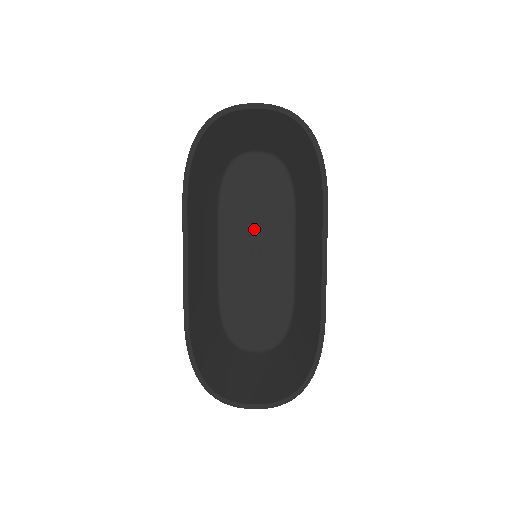
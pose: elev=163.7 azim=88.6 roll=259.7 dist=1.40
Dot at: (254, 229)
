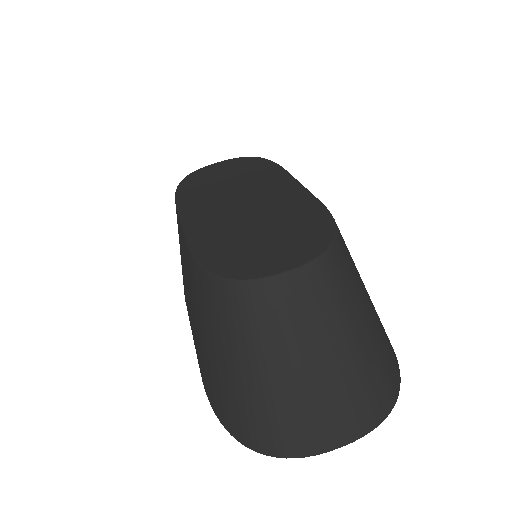
Dot at: occluded
